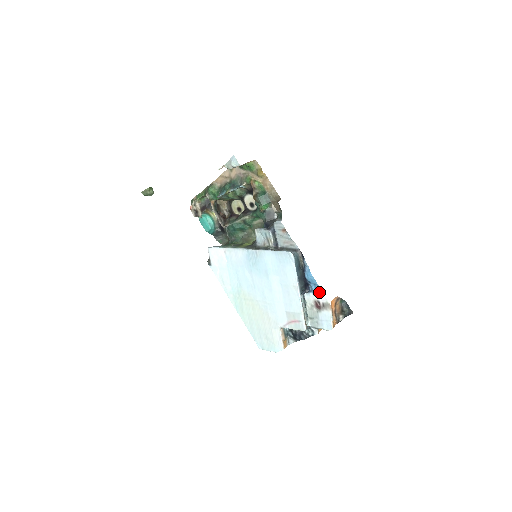
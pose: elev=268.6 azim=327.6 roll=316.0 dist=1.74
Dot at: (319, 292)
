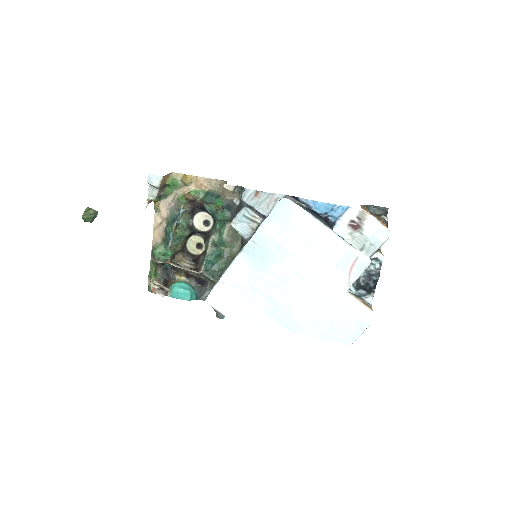
Dot at: (343, 211)
